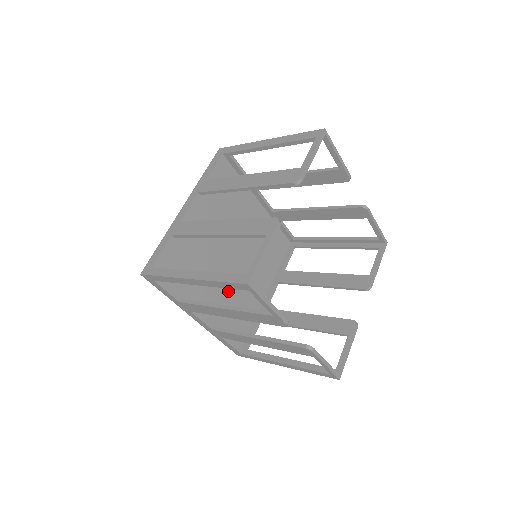
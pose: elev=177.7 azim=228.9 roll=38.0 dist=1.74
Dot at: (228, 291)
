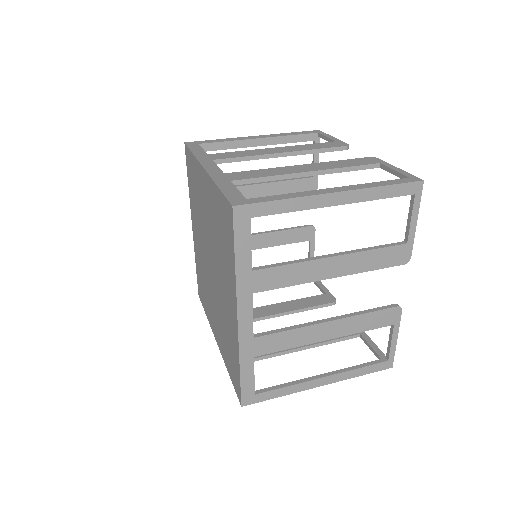
Dot at: occluded
